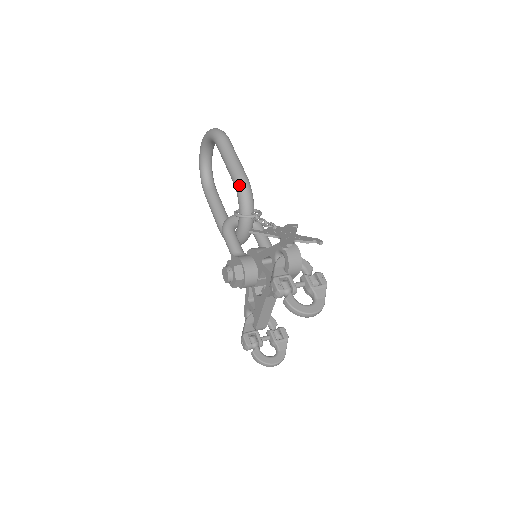
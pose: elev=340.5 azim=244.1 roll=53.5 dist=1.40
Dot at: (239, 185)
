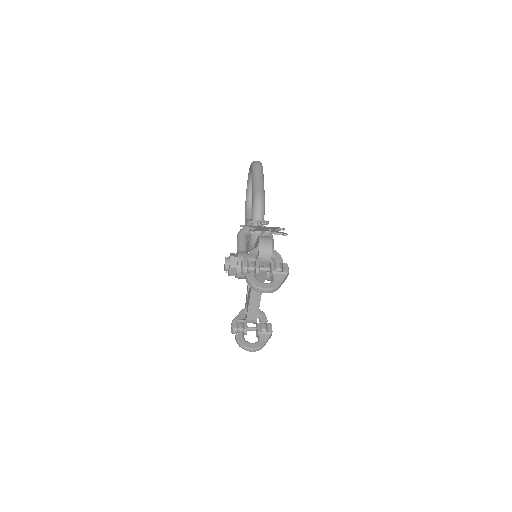
Dot at: (254, 198)
